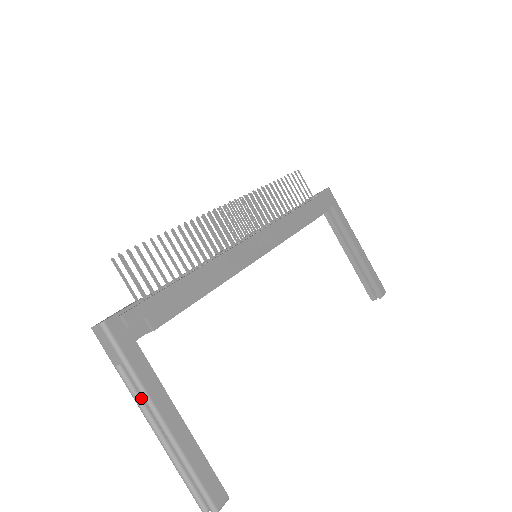
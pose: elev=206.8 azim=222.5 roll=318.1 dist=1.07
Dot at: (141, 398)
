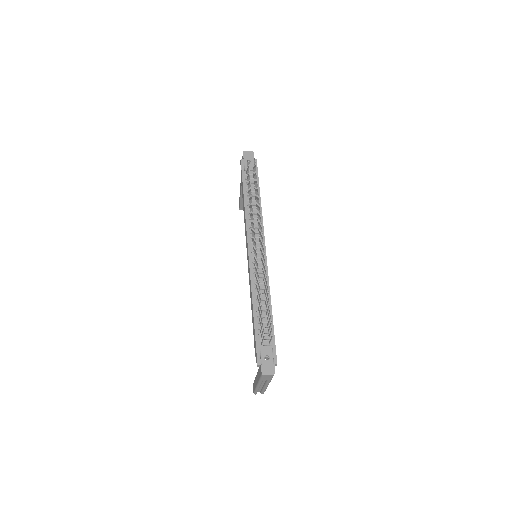
Dot at: occluded
